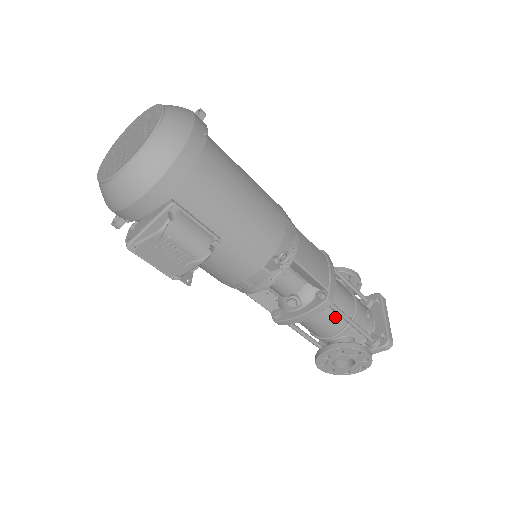
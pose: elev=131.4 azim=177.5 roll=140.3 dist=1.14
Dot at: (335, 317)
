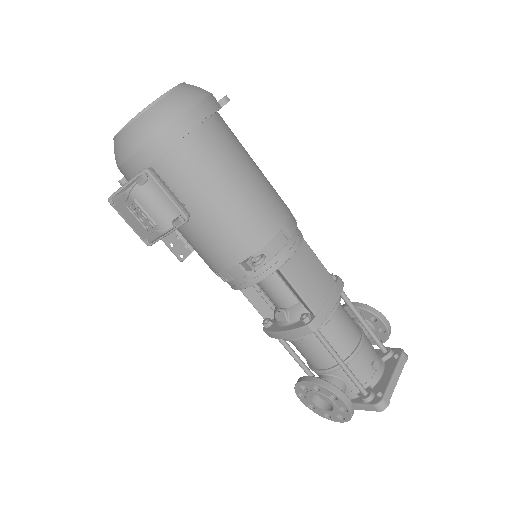
Dot at: (325, 350)
